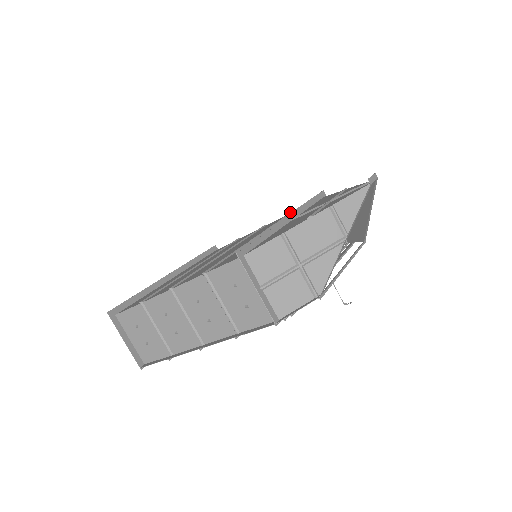
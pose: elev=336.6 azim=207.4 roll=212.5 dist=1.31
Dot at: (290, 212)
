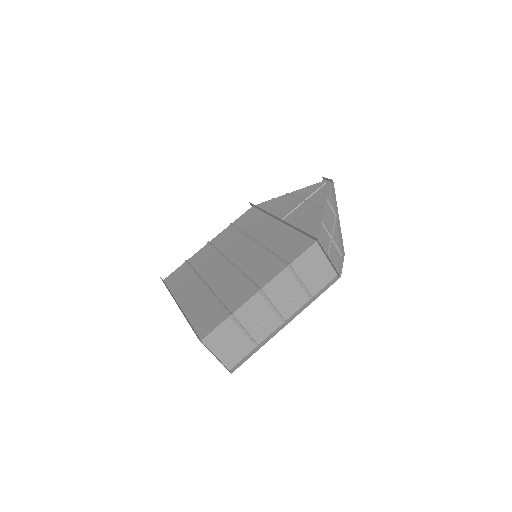
Dot at: (231, 224)
